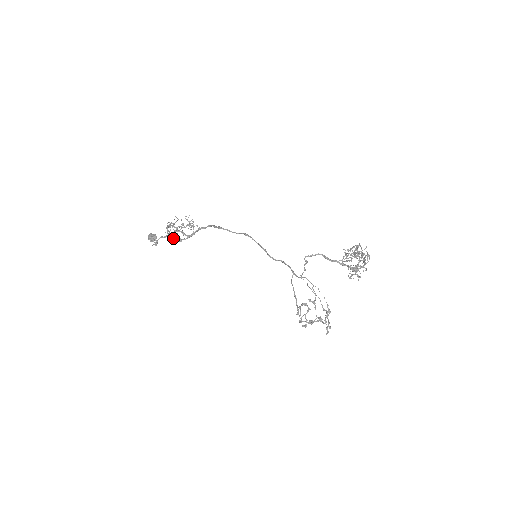
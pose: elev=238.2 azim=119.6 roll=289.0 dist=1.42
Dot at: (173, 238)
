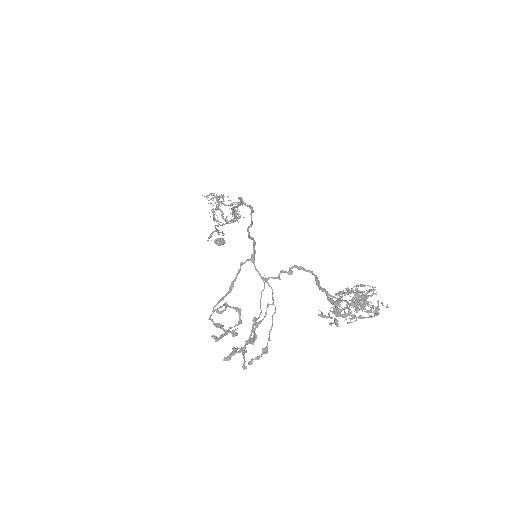
Dot at: occluded
